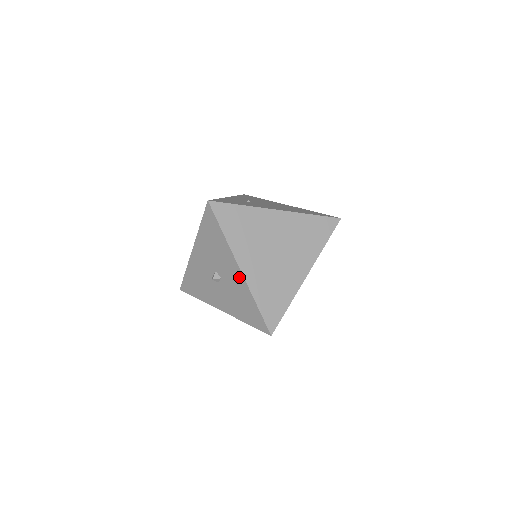
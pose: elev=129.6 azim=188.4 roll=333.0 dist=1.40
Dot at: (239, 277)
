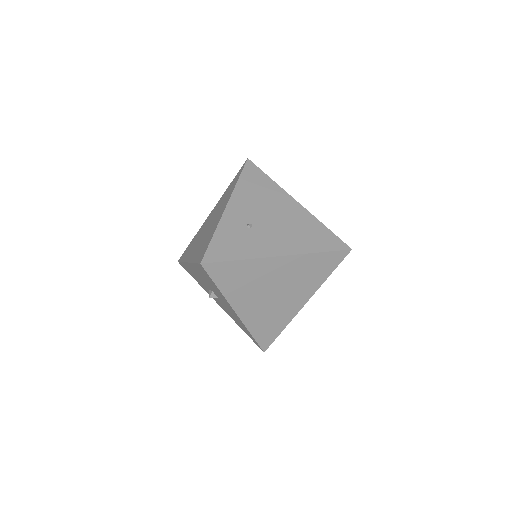
Dot at: (235, 314)
